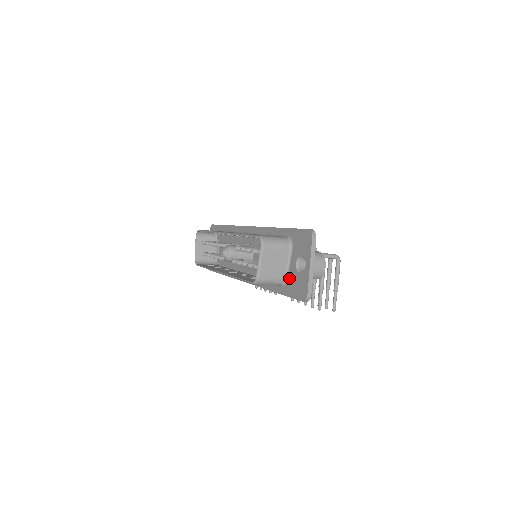
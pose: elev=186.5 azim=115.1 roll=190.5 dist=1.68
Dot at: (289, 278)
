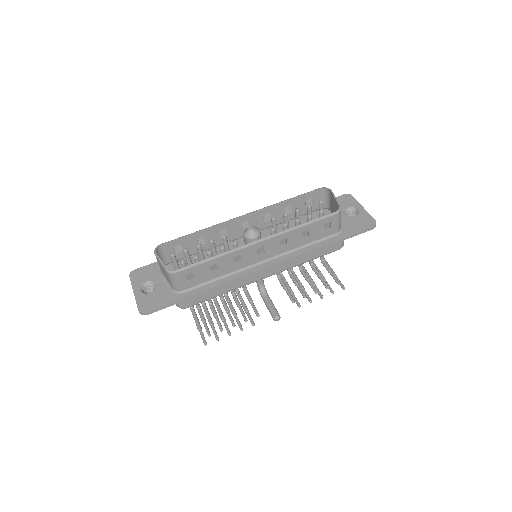
Dot at: (344, 225)
